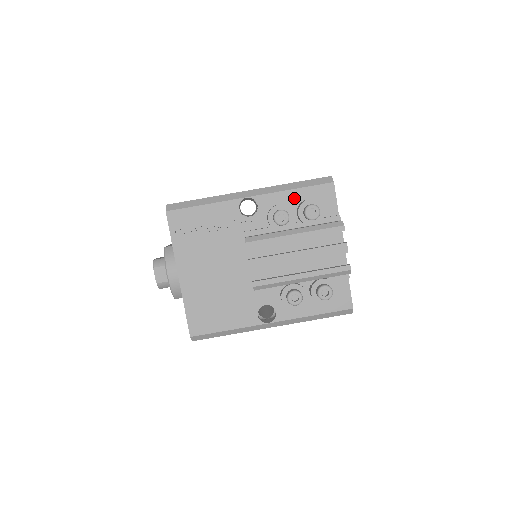
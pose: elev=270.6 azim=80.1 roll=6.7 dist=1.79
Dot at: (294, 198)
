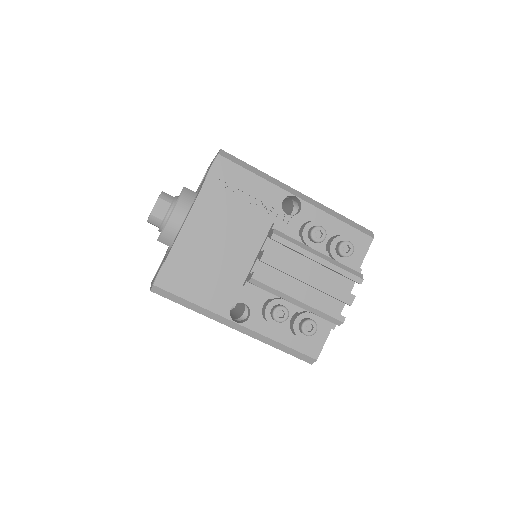
Dot at: (334, 227)
